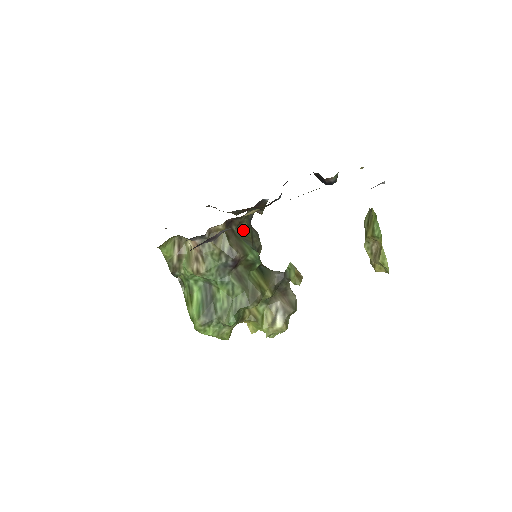
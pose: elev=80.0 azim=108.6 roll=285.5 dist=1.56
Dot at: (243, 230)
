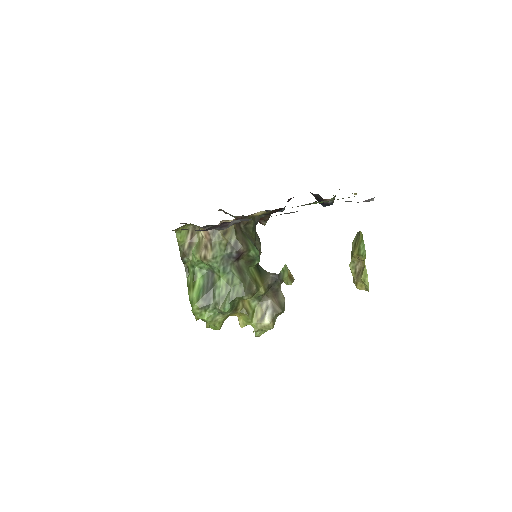
Dot at: (249, 230)
